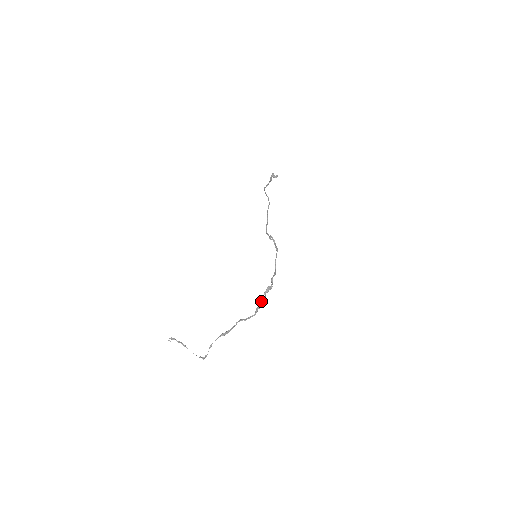
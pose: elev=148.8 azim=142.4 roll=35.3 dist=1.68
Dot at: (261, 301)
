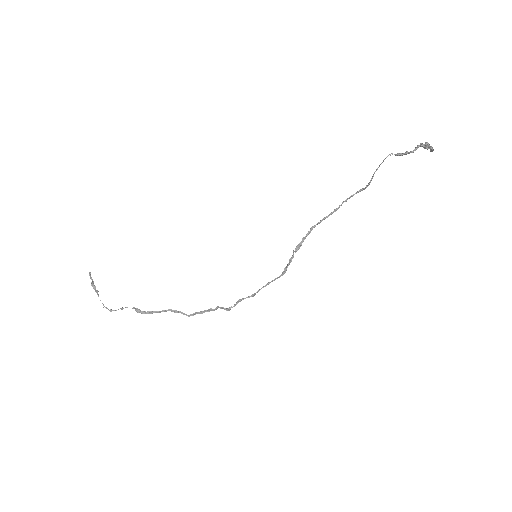
Dot at: (207, 310)
